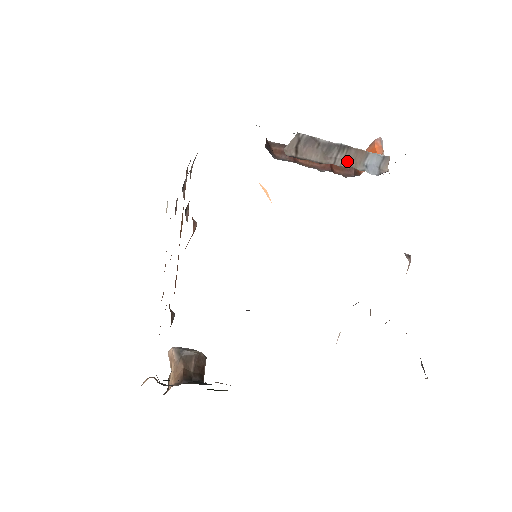
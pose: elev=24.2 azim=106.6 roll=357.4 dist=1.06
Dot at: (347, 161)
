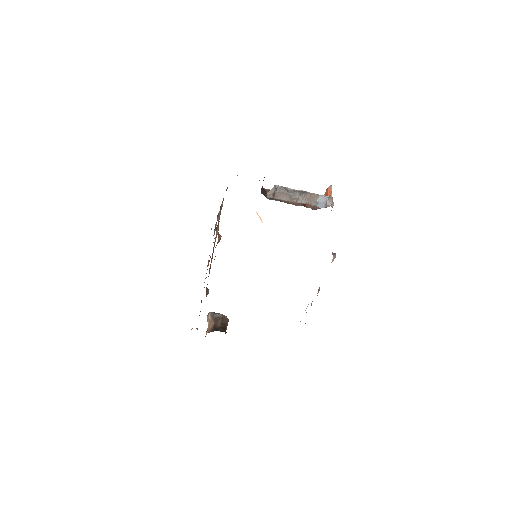
Dot at: (305, 200)
